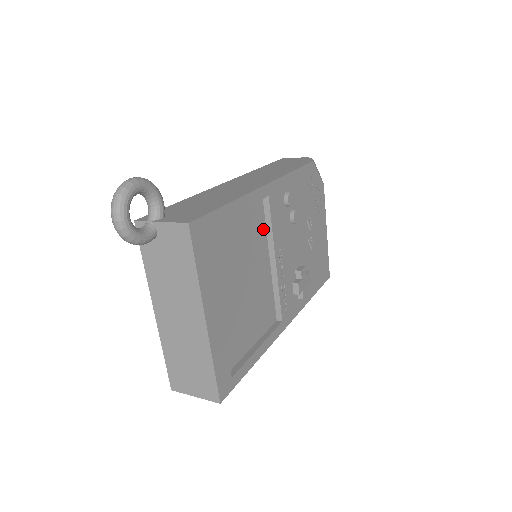
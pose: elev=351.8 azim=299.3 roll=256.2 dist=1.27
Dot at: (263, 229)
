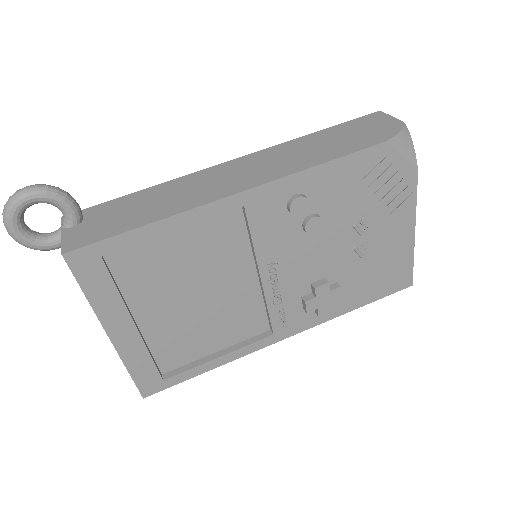
Dot at: (242, 240)
